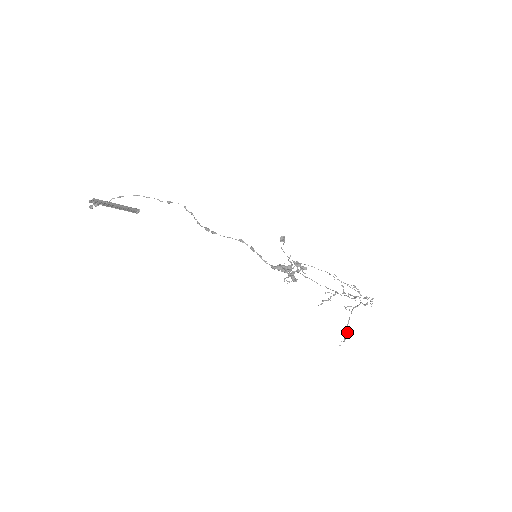
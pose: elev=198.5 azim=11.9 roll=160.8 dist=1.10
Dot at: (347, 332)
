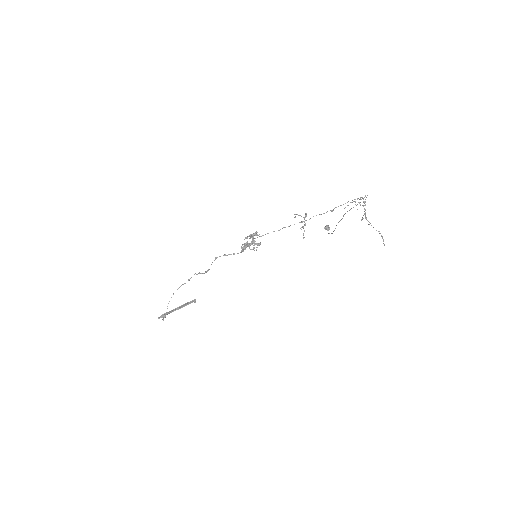
Dot at: occluded
